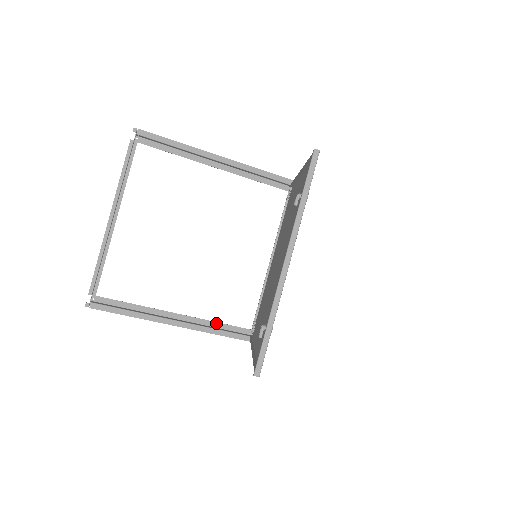
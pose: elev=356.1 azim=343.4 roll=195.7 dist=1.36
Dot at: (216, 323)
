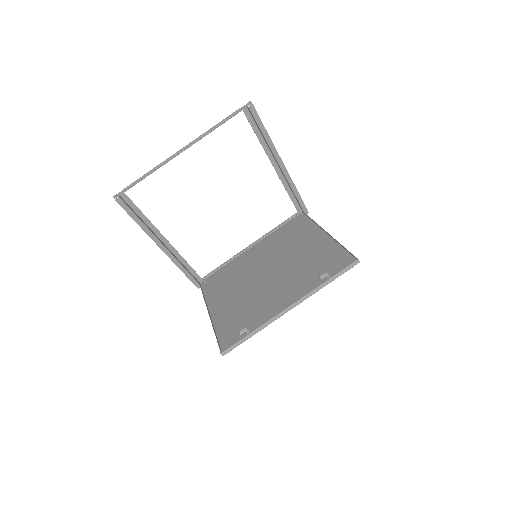
Dot at: (185, 261)
